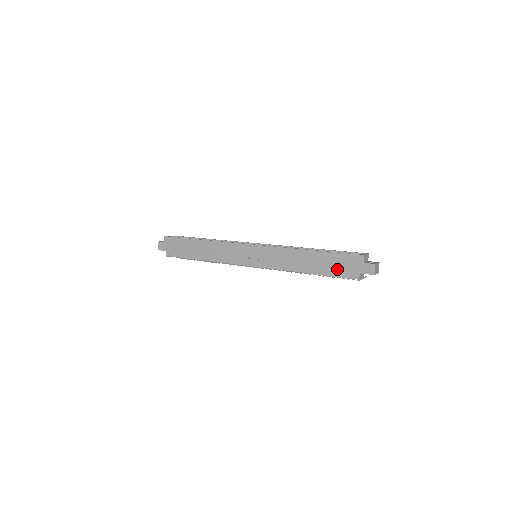
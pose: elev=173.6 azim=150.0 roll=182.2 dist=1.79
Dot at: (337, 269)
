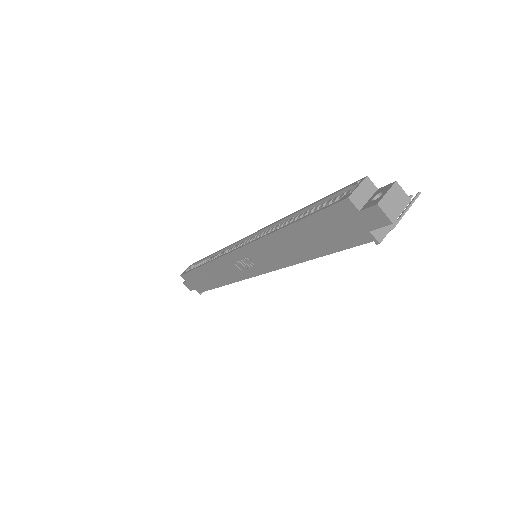
Dot at: (335, 240)
